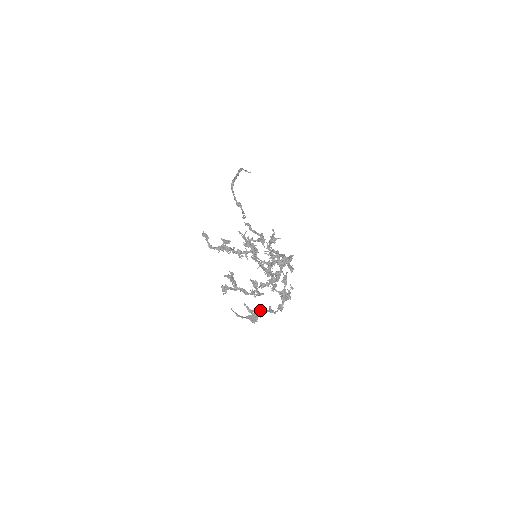
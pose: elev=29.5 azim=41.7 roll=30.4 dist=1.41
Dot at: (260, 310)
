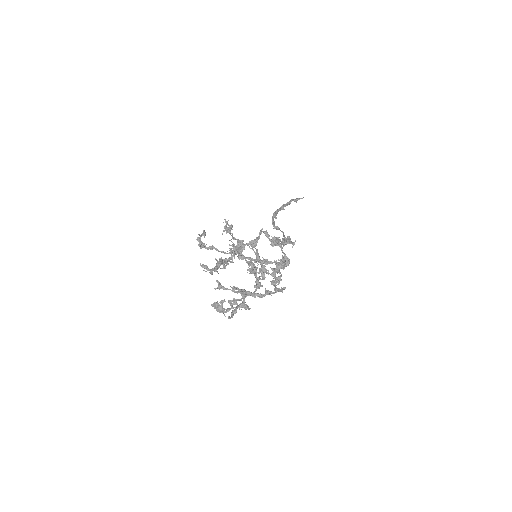
Dot at: (240, 299)
